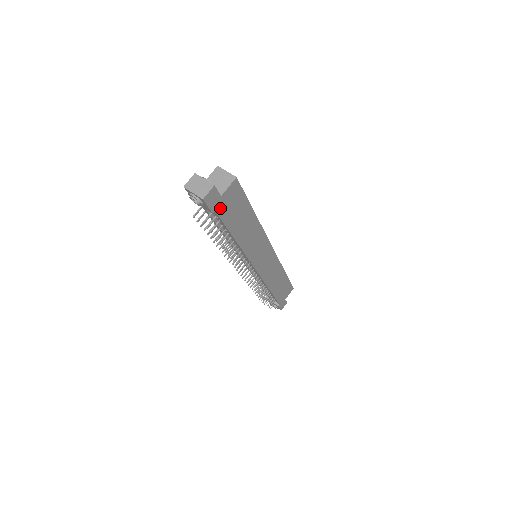
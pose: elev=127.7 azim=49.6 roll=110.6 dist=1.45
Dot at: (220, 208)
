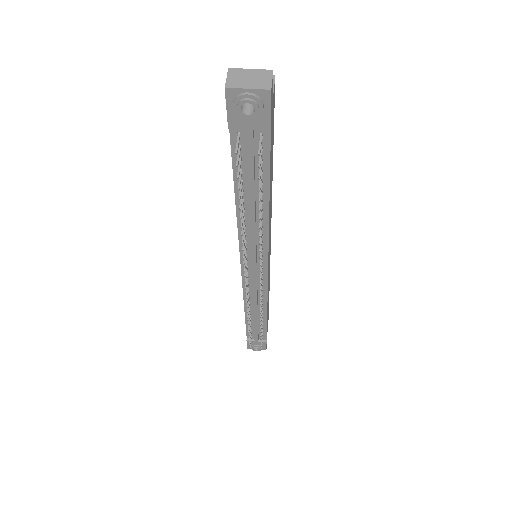
Dot at: (271, 126)
